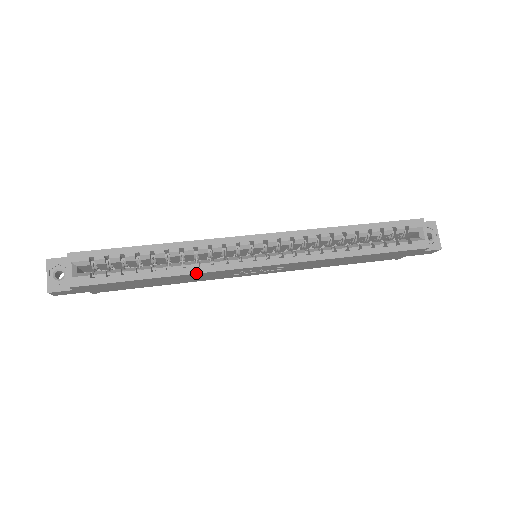
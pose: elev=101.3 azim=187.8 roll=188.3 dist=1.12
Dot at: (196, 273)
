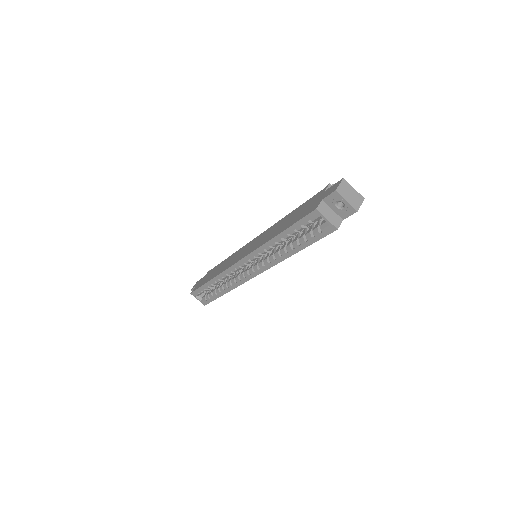
Dot at: (234, 288)
